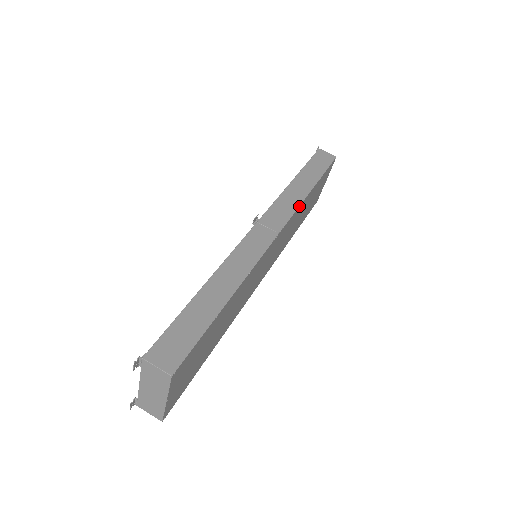
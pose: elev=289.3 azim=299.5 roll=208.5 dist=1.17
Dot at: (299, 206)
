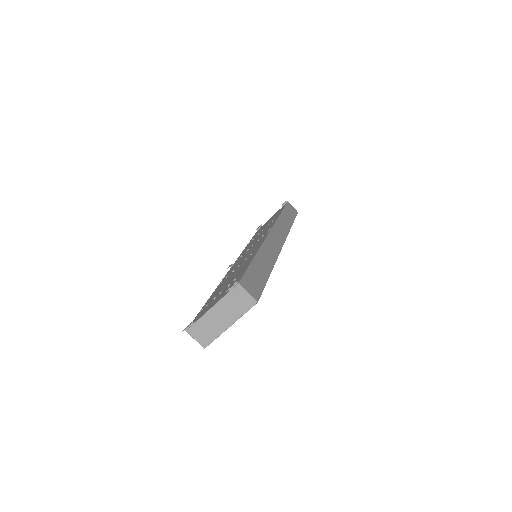
Dot at: occluded
